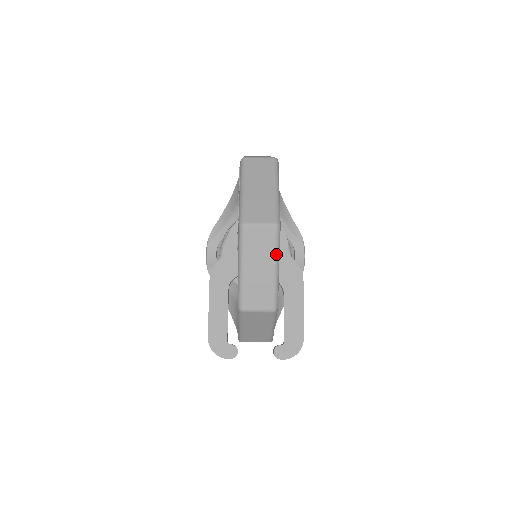
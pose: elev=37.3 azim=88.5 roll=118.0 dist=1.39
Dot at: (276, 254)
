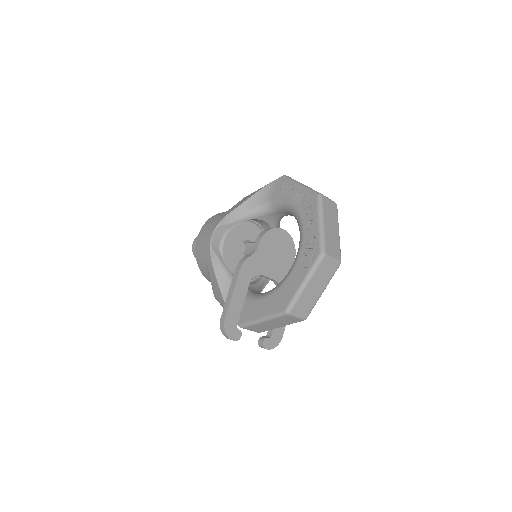
Dot at: occluded
